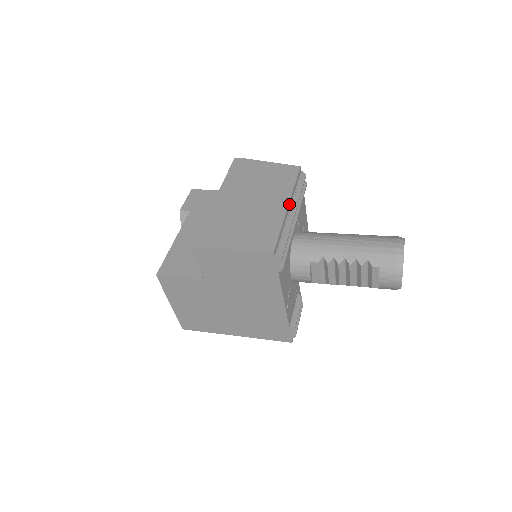
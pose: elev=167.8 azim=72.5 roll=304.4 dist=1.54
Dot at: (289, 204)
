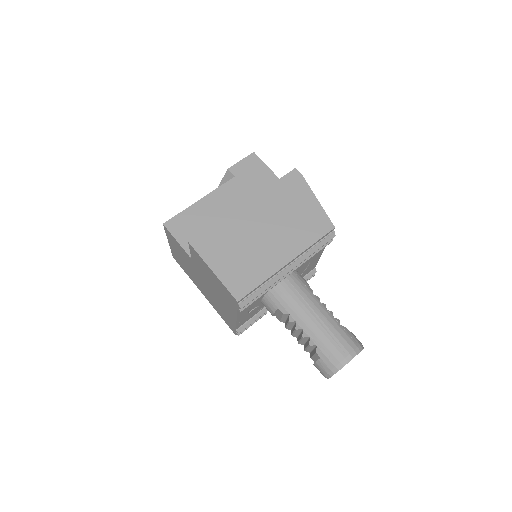
Dot at: (291, 261)
